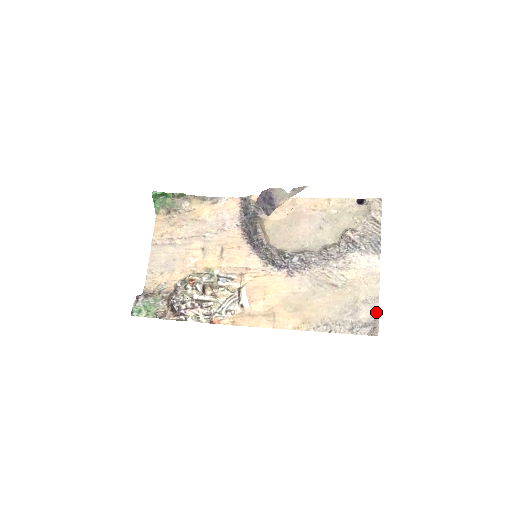
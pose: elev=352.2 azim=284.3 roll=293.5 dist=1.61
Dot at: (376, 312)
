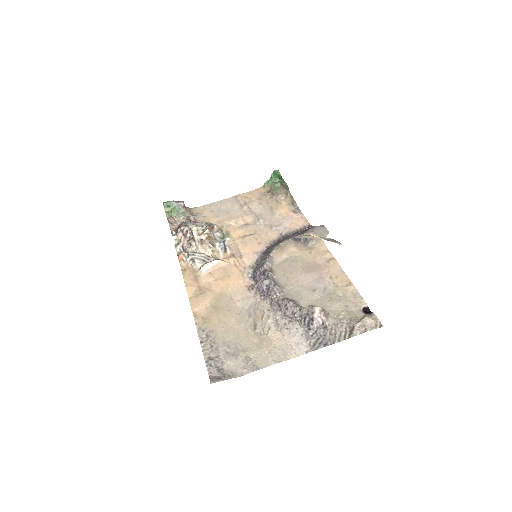
Dot at: (240, 374)
